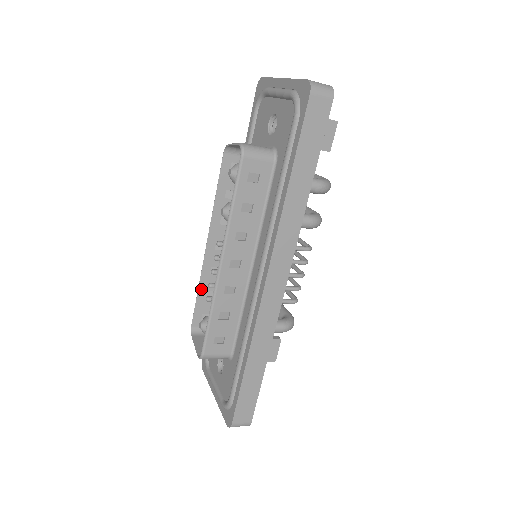
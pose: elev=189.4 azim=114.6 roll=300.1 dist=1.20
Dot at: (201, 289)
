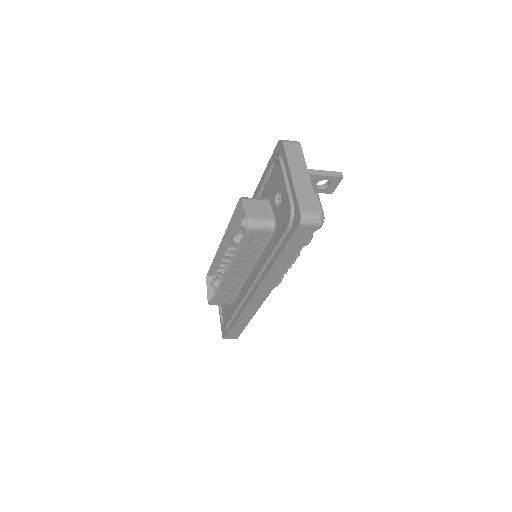
Dot at: (215, 260)
